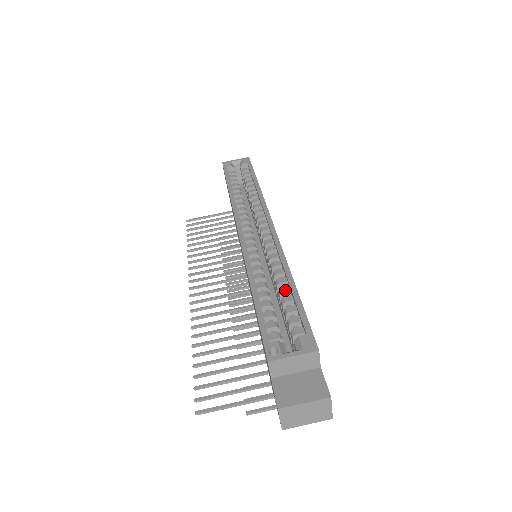
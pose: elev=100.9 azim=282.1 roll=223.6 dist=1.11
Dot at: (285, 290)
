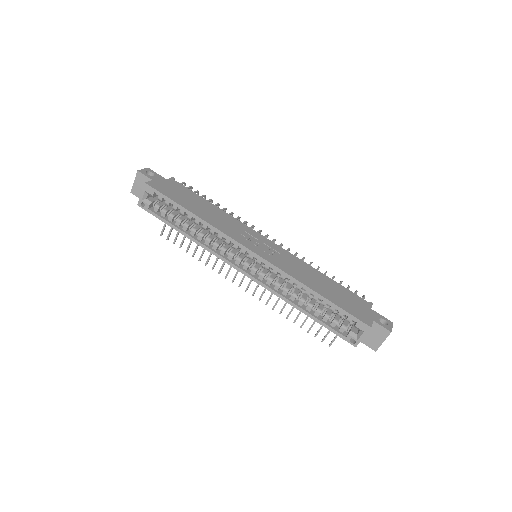
Dot at: (317, 298)
